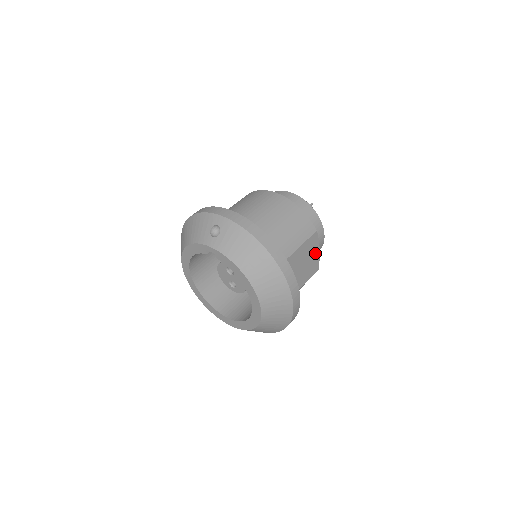
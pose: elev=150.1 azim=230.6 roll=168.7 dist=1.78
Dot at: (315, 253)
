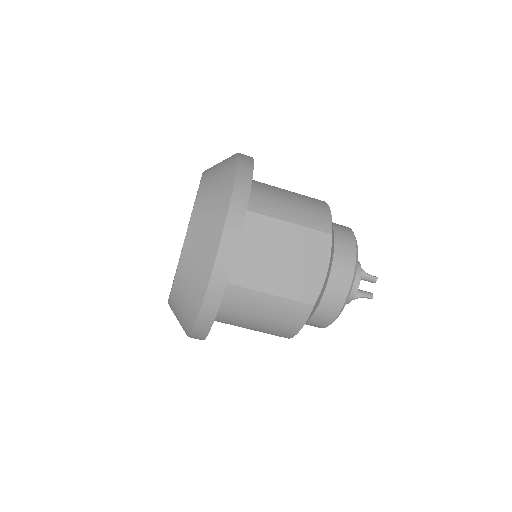
Dot at: (317, 268)
